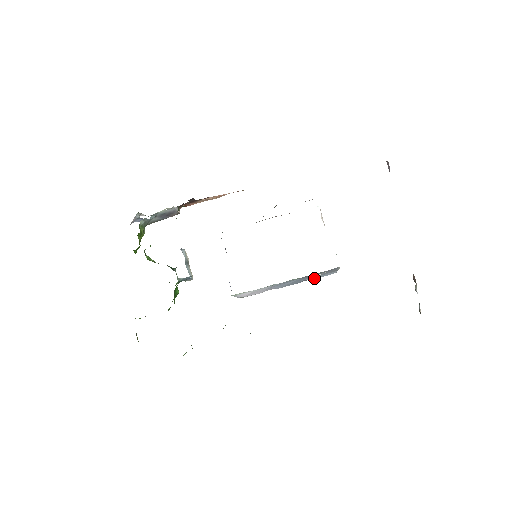
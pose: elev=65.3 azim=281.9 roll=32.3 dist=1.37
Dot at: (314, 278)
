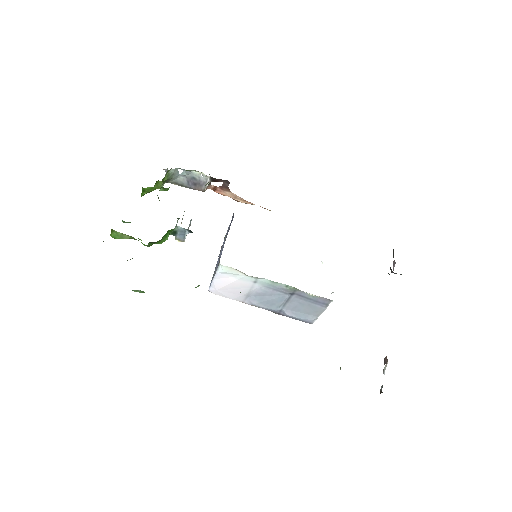
Dot at: (292, 313)
